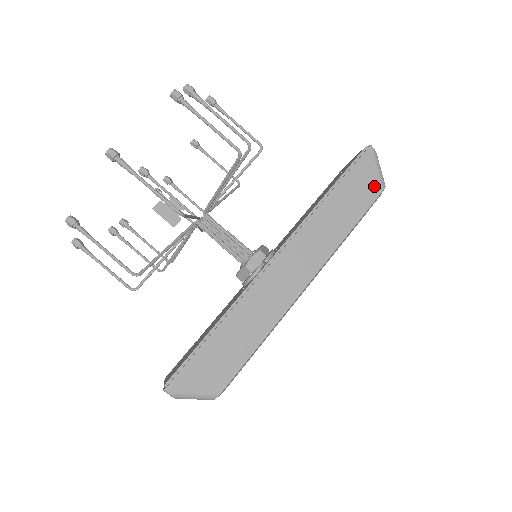
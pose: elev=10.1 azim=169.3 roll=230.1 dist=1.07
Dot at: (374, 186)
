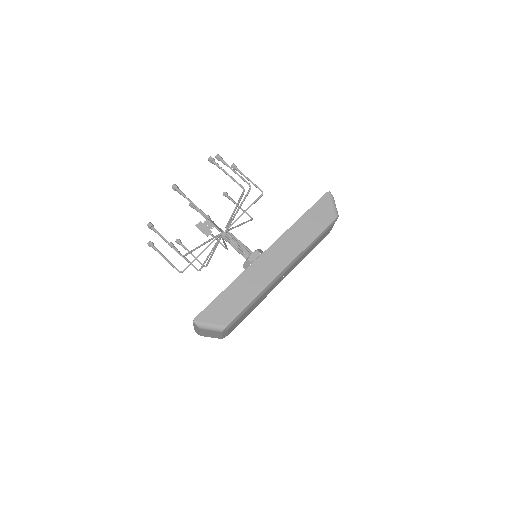
Dot at: (330, 215)
